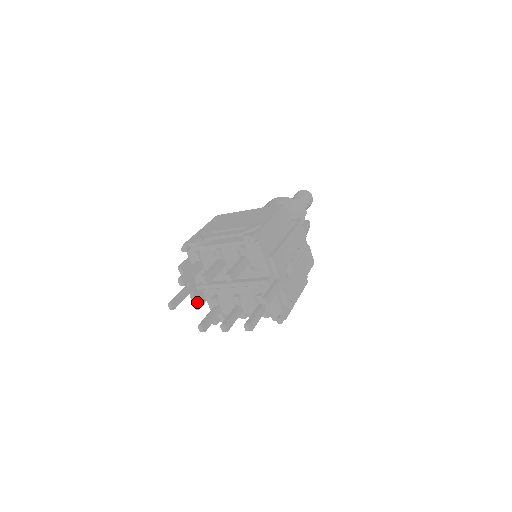
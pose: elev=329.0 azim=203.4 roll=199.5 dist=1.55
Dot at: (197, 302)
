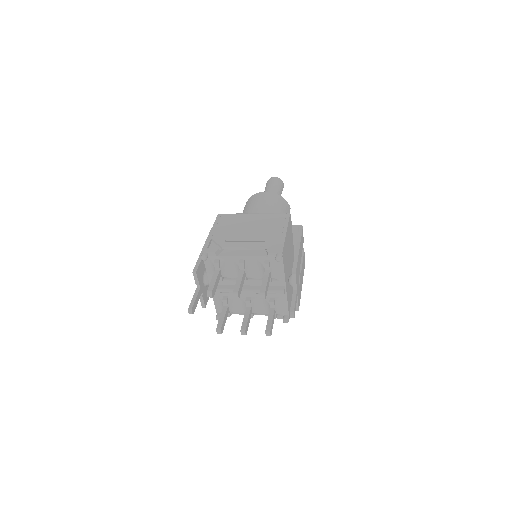
Dot at: (204, 301)
